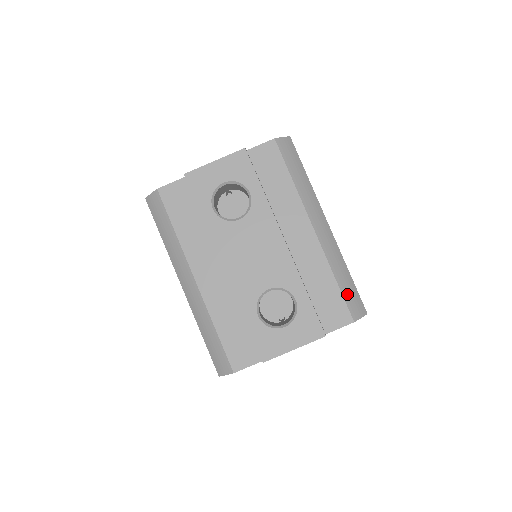
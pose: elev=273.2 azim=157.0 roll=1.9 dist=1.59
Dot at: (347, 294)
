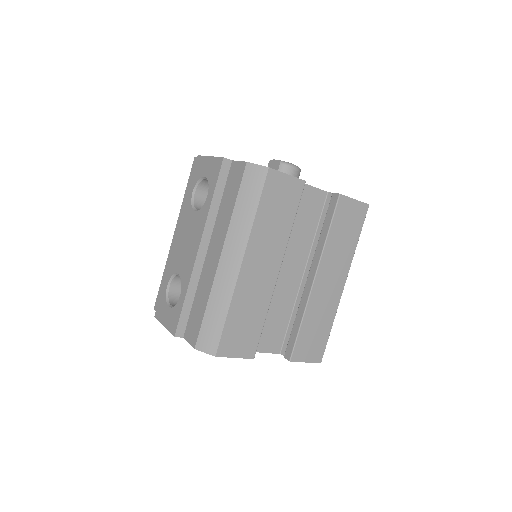
Dot at: (207, 326)
